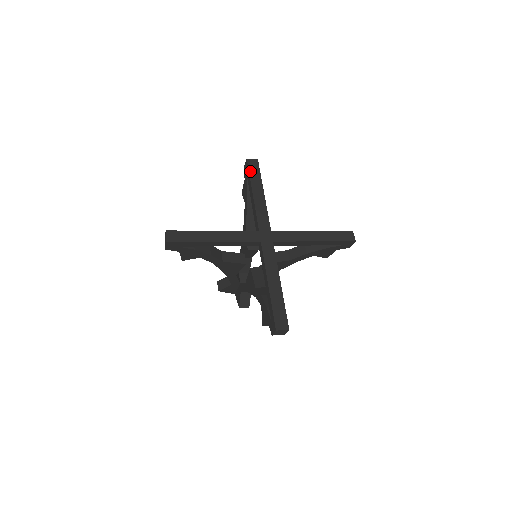
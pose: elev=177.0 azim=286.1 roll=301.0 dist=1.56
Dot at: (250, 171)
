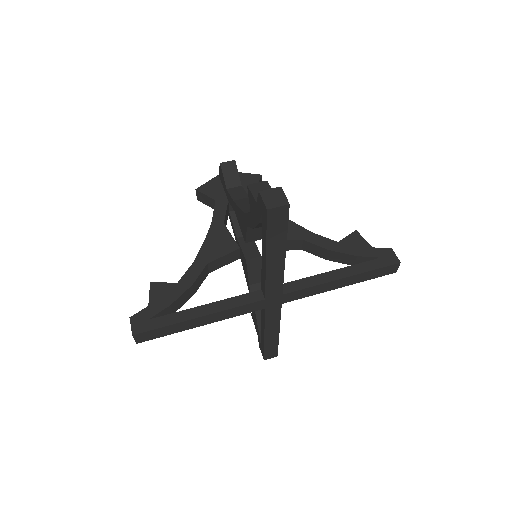
Dot at: (269, 230)
